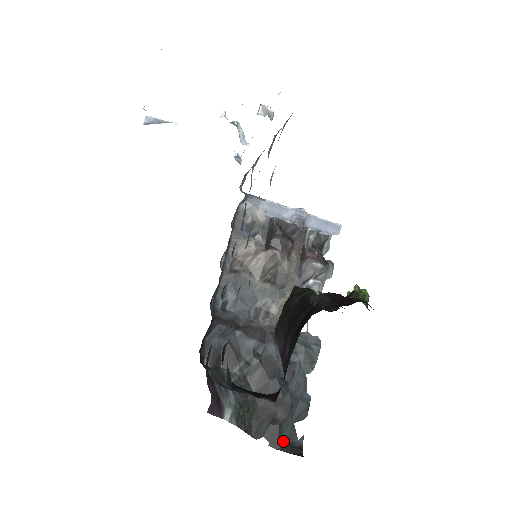
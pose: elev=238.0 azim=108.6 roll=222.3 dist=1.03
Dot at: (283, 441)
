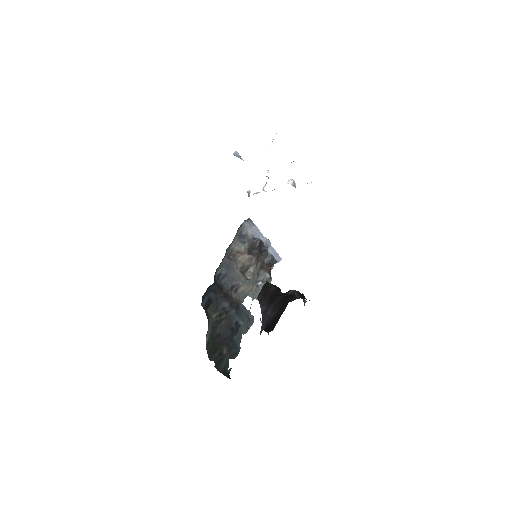
Dot at: (222, 367)
